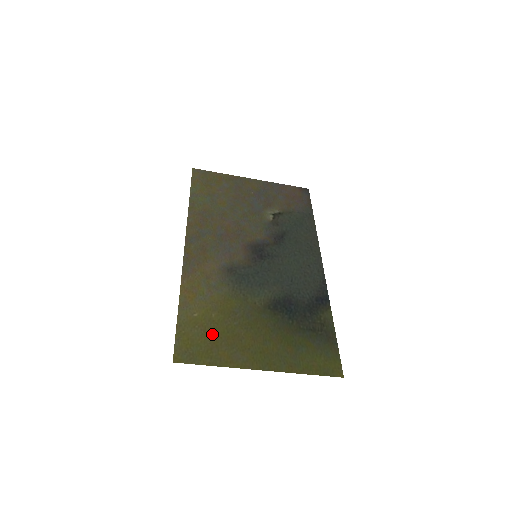
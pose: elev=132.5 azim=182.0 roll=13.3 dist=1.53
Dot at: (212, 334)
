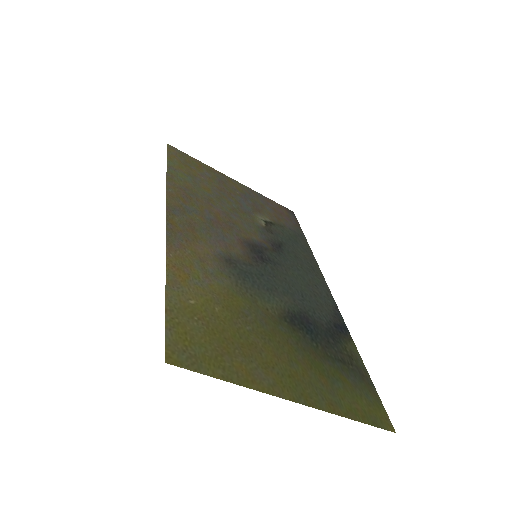
Dot at: (219, 334)
